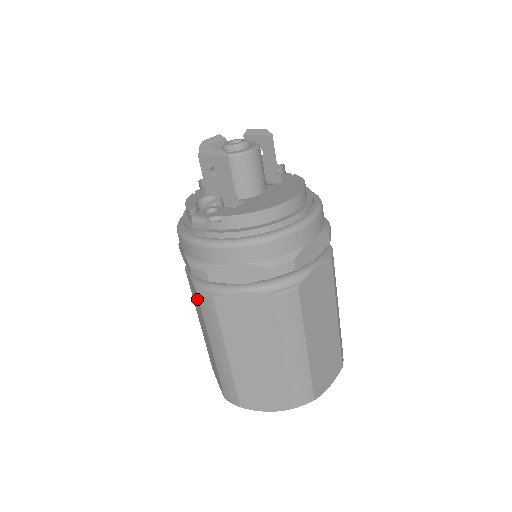
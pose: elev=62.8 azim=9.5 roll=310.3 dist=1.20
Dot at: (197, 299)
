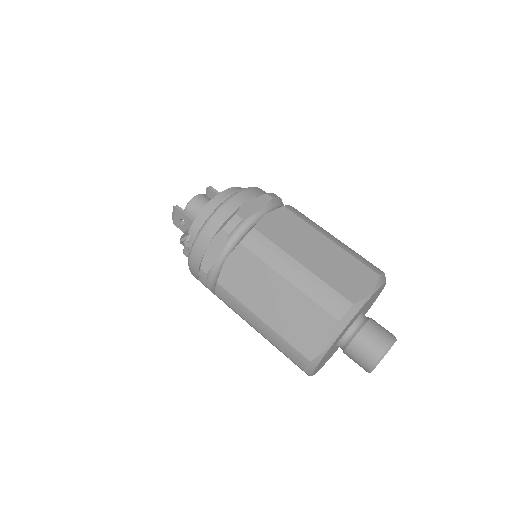
Dot at: occluded
